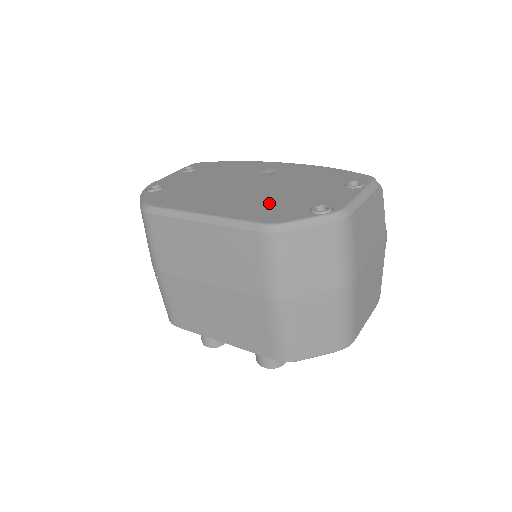
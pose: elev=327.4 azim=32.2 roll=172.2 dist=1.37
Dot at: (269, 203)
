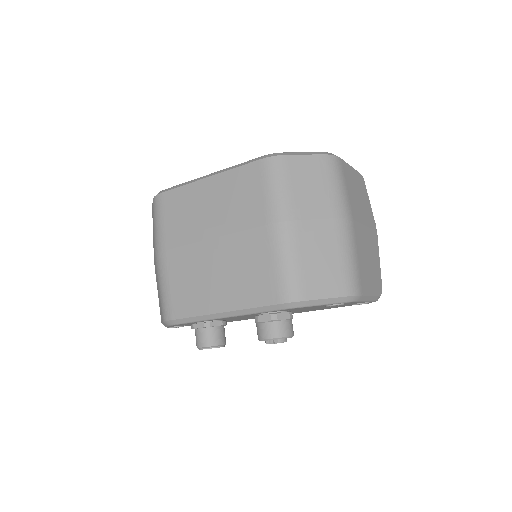
Dot at: occluded
